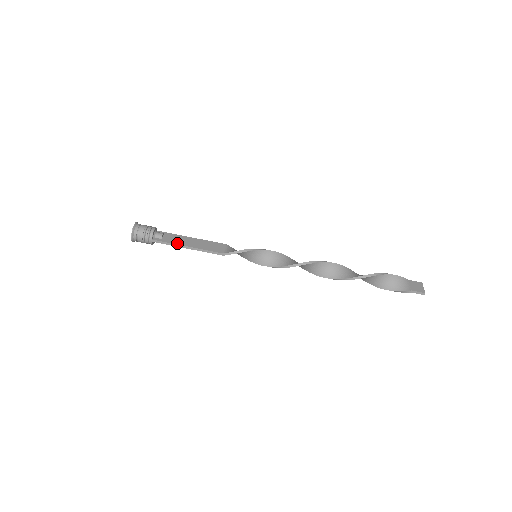
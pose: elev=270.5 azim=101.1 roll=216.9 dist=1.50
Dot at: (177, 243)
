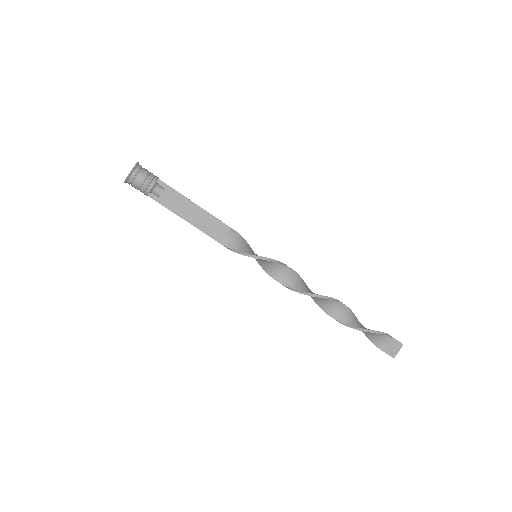
Dot at: (174, 211)
